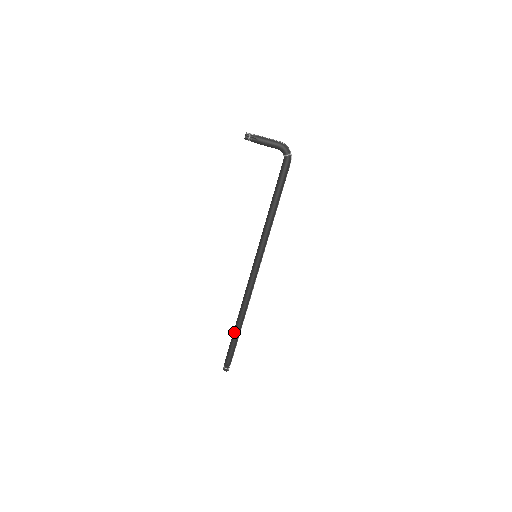
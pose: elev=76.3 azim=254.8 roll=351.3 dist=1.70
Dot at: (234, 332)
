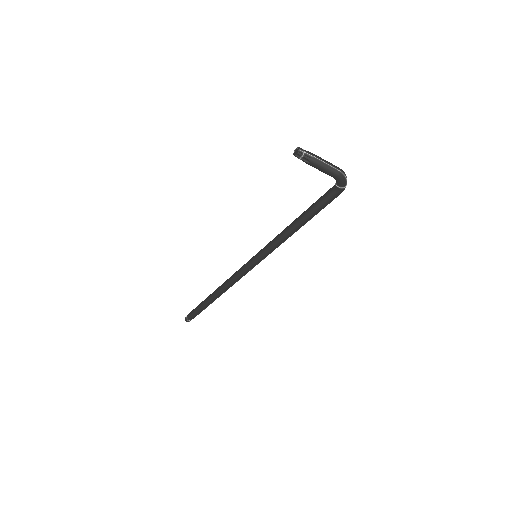
Dot at: (207, 301)
